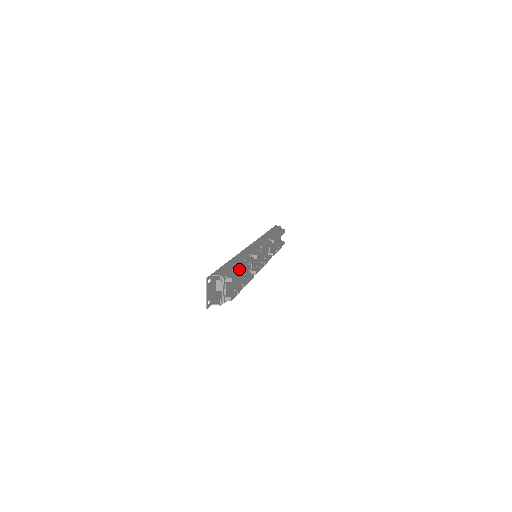
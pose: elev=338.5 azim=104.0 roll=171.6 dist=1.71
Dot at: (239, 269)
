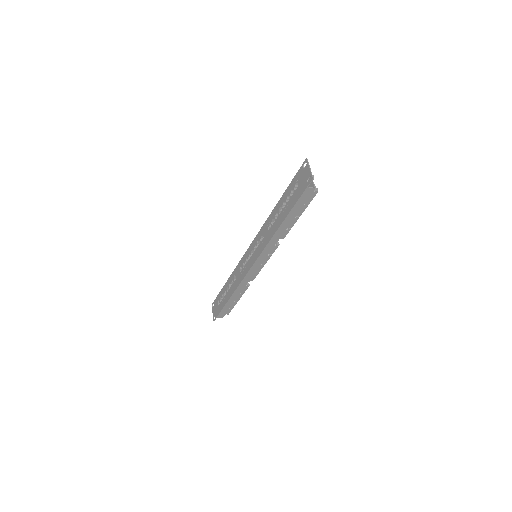
Dot at: occluded
